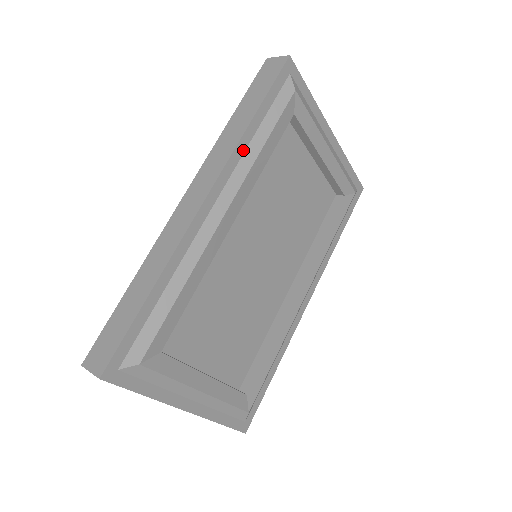
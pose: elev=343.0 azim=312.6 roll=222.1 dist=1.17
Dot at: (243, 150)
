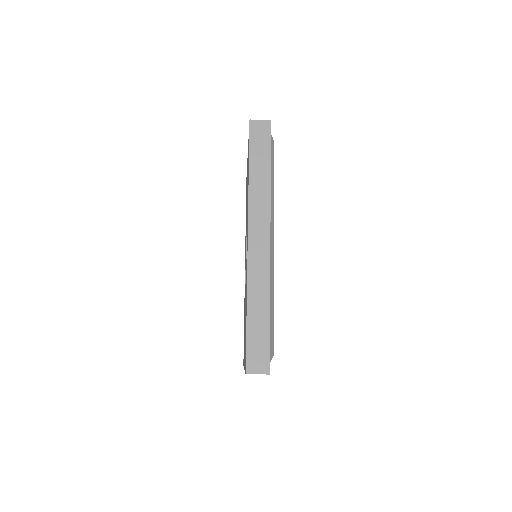
Dot at: occluded
